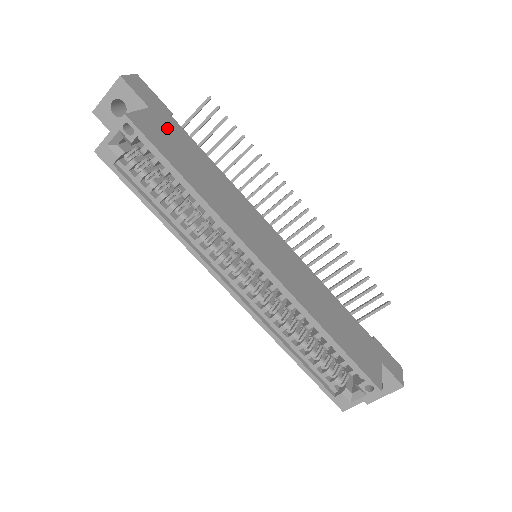
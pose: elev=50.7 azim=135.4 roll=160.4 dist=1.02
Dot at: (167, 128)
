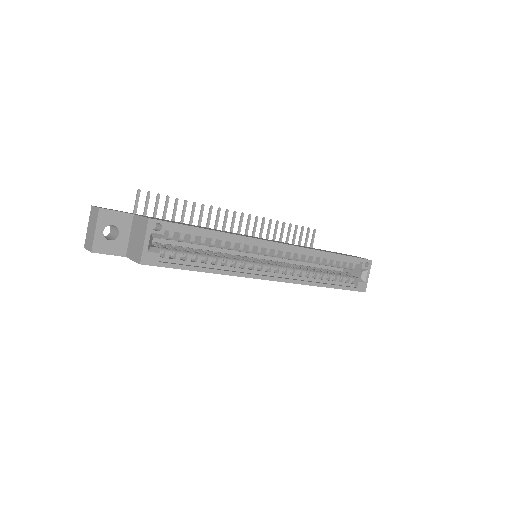
Dot at: (155, 218)
